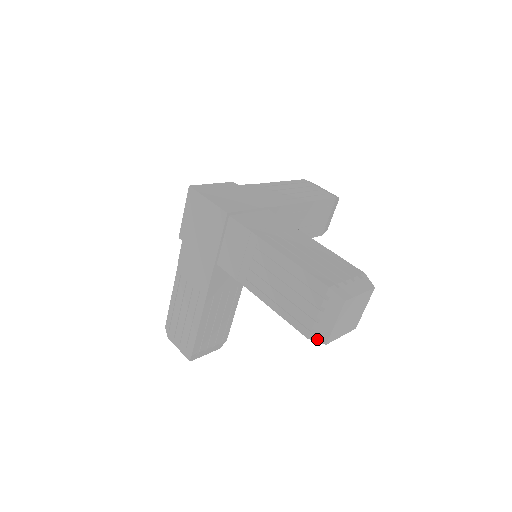
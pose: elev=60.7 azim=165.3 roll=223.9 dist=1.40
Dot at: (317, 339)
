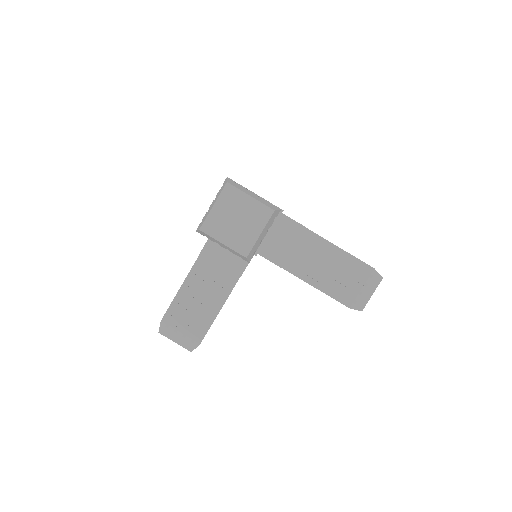
Dot at: (199, 228)
